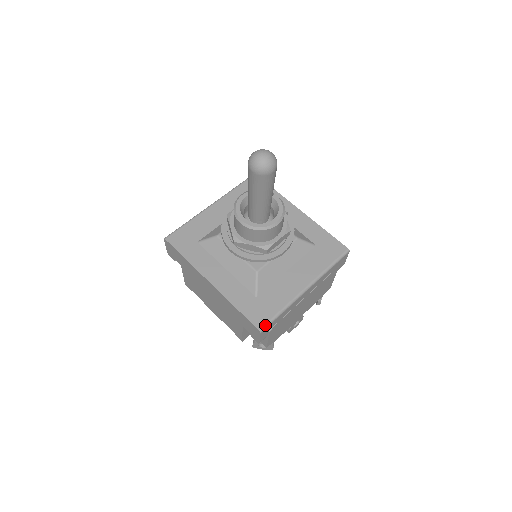
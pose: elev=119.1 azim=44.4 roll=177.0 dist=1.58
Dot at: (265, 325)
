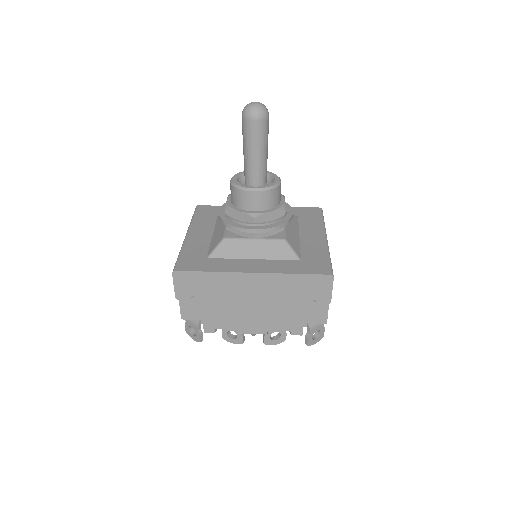
Dot at: (331, 270)
